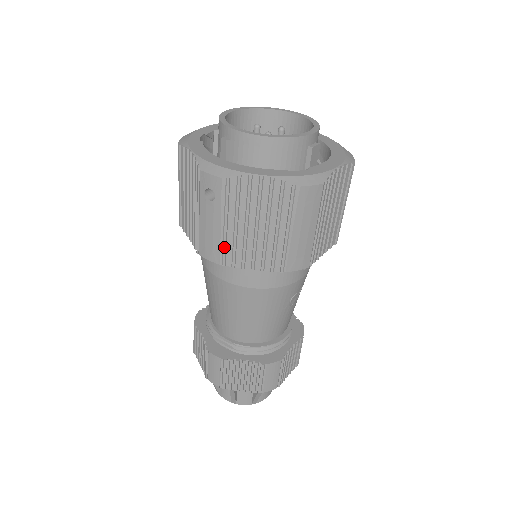
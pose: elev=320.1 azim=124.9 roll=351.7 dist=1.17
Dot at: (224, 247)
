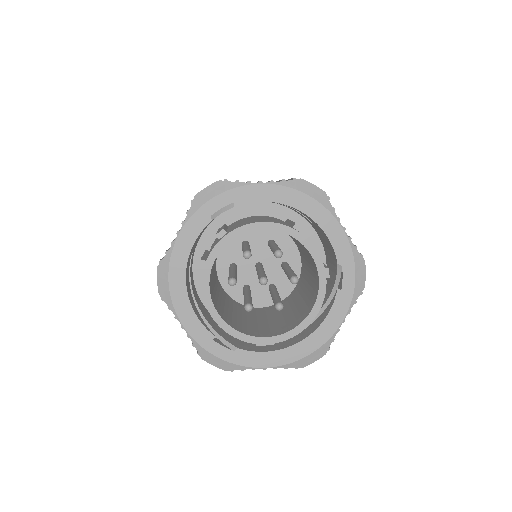
Dot at: occluded
